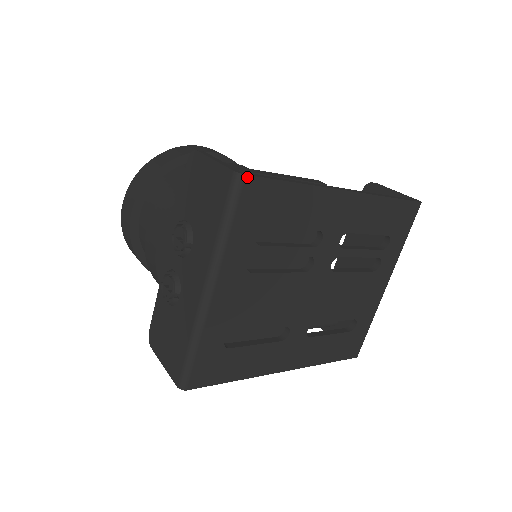
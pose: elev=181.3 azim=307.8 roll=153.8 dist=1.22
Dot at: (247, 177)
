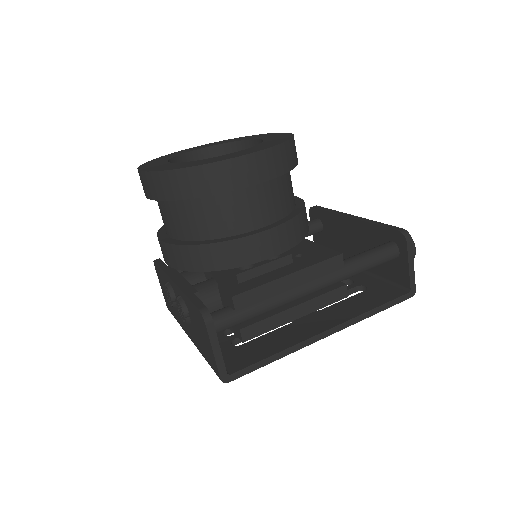
Dot at: (230, 381)
